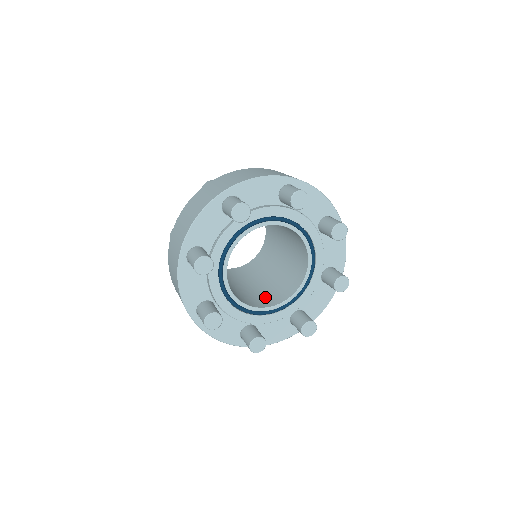
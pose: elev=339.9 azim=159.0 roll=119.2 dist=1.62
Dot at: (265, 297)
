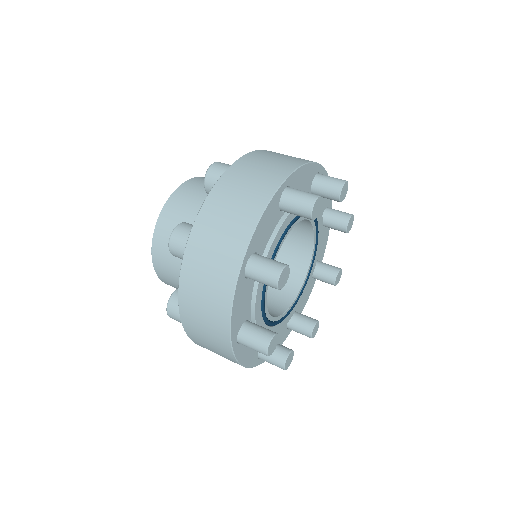
Dot at: occluded
